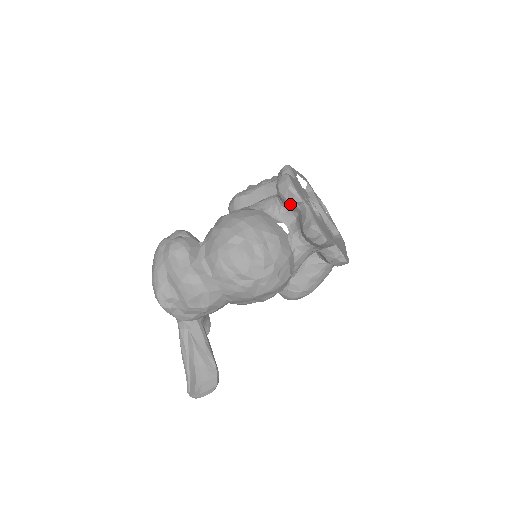
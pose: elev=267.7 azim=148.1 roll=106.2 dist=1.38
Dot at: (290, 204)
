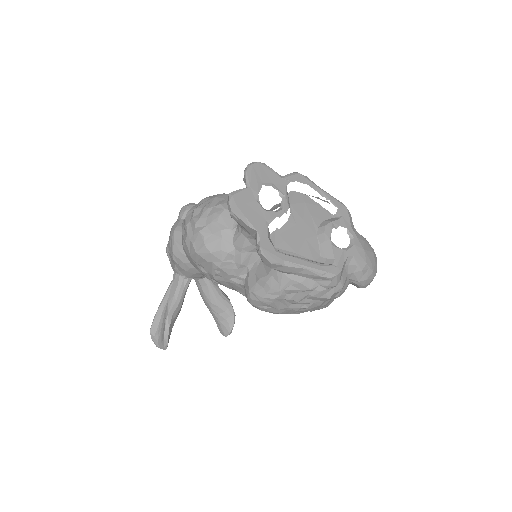
Dot at: occluded
